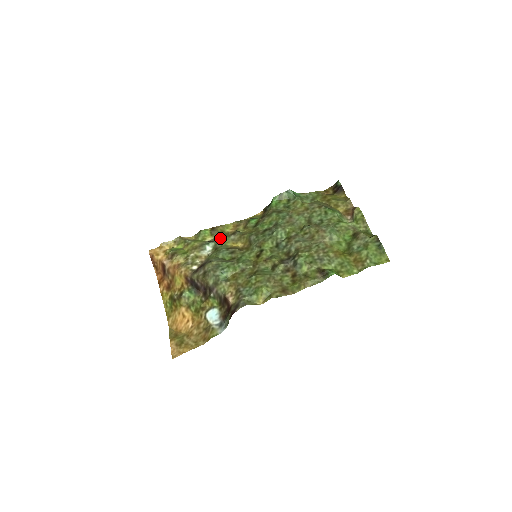
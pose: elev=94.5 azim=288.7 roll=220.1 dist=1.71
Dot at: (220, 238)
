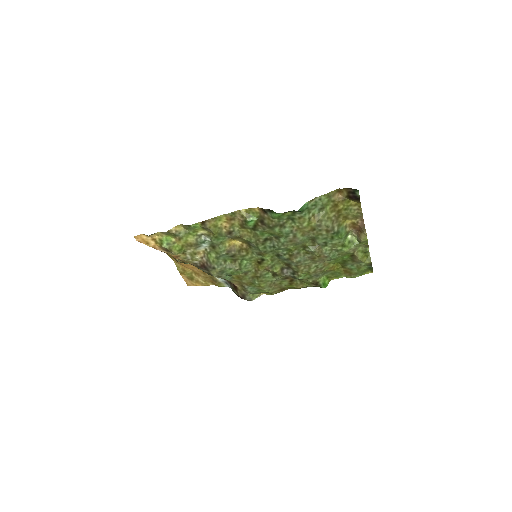
Dot at: (216, 239)
